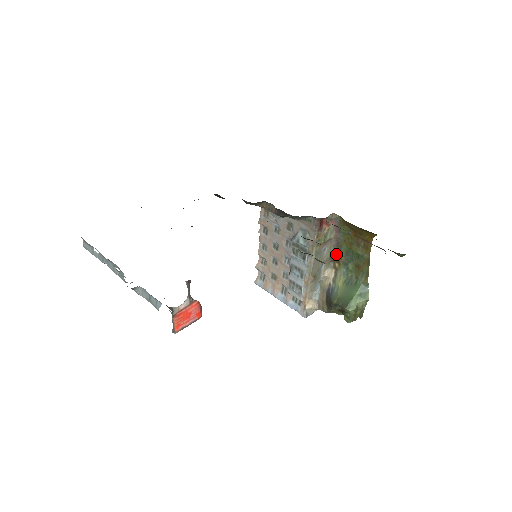
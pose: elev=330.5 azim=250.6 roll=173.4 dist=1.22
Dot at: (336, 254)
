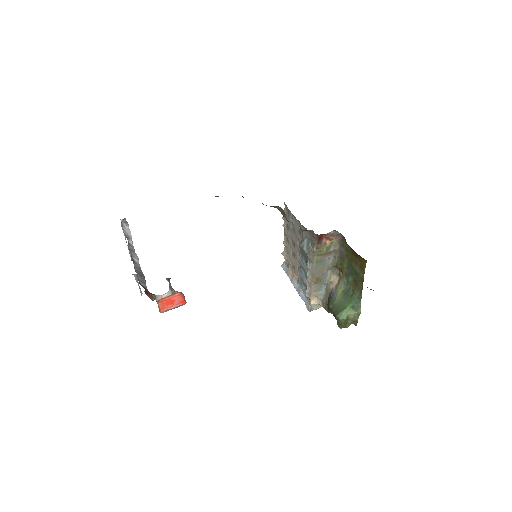
Dot at: (340, 265)
